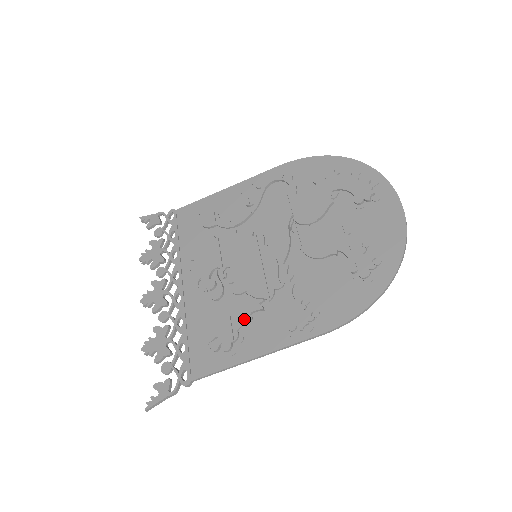
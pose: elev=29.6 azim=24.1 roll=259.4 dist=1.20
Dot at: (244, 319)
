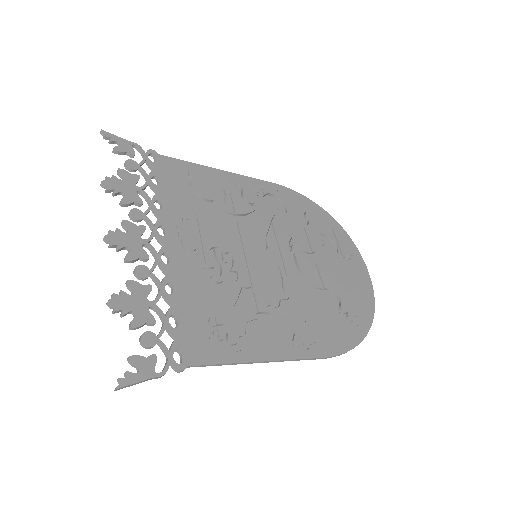
Dot at: (251, 316)
